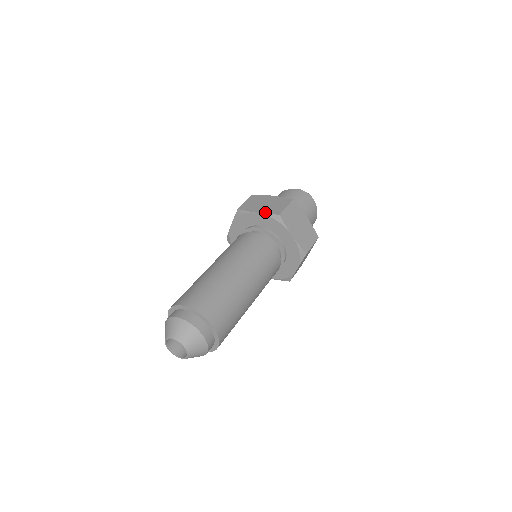
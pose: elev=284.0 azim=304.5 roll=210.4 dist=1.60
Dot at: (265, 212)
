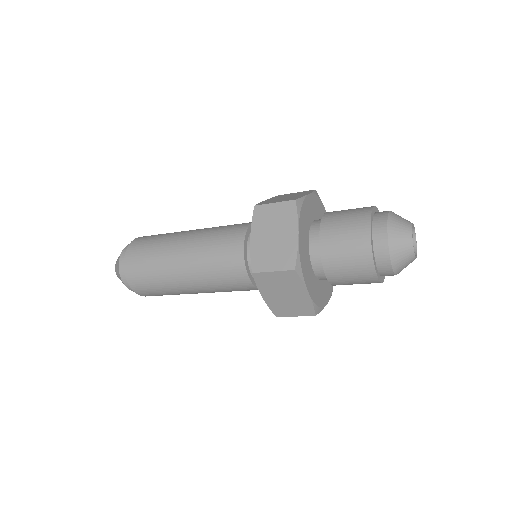
Dot at: (253, 250)
